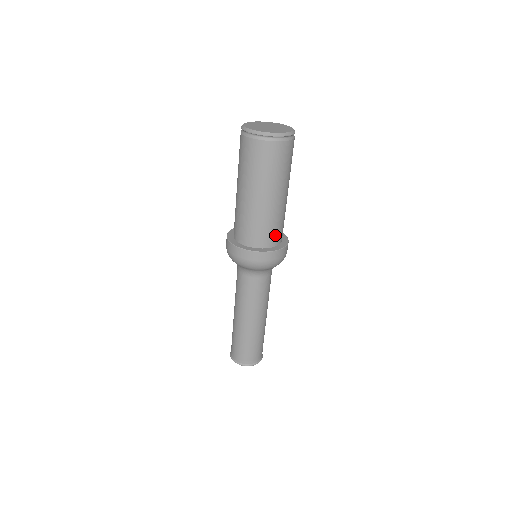
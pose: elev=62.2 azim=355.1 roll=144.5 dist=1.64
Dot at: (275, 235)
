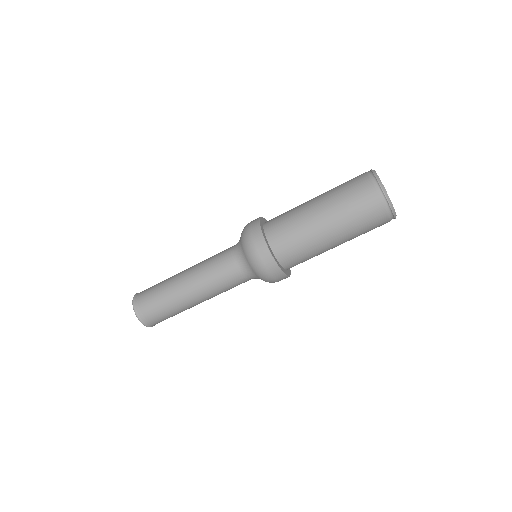
Dot at: (295, 261)
